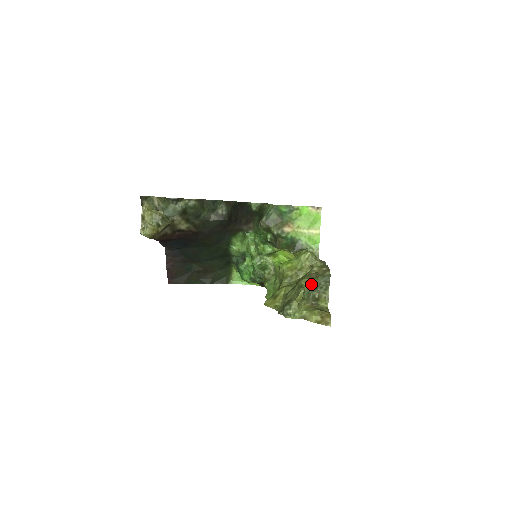
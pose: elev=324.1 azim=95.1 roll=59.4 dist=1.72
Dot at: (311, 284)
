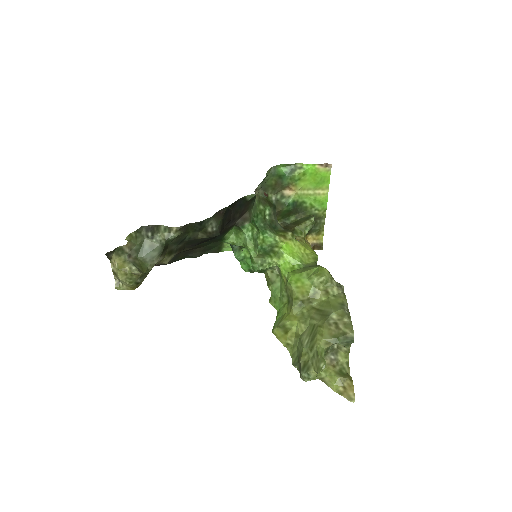
Dot at: (331, 345)
